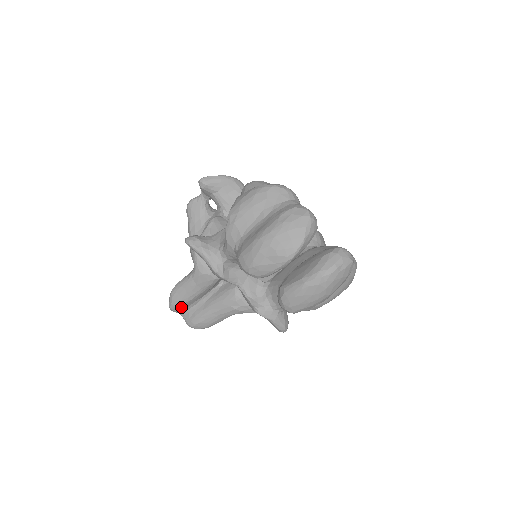
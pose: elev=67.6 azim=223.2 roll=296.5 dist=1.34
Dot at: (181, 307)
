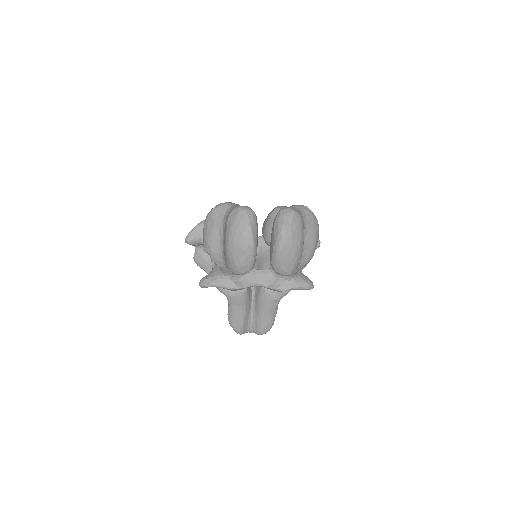
Dot at: (243, 327)
